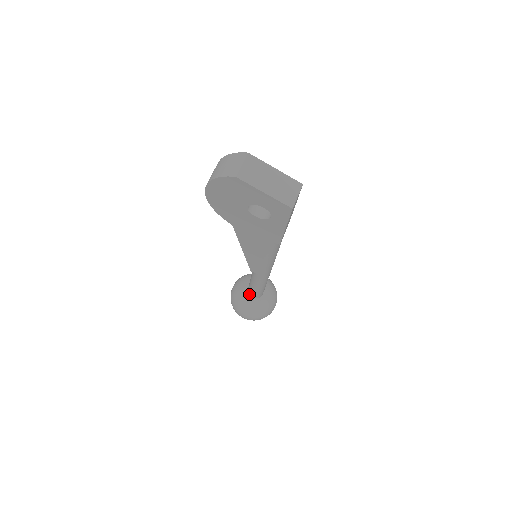
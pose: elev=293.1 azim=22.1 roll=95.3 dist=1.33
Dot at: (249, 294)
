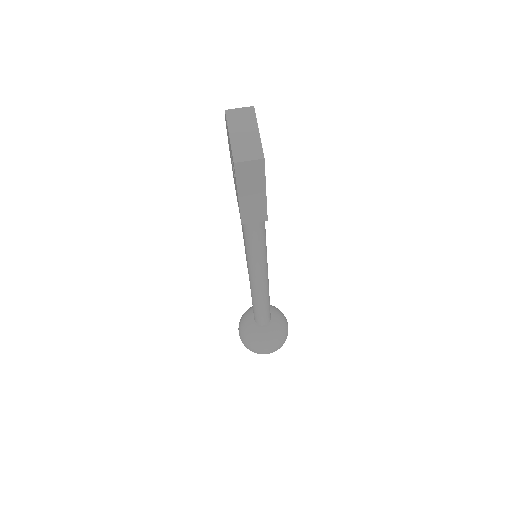
Dot at: occluded
